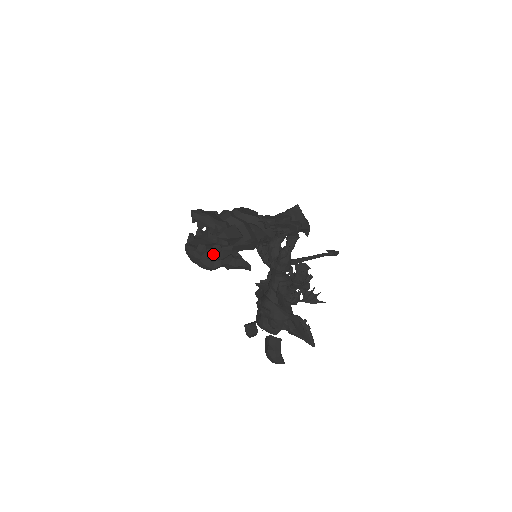
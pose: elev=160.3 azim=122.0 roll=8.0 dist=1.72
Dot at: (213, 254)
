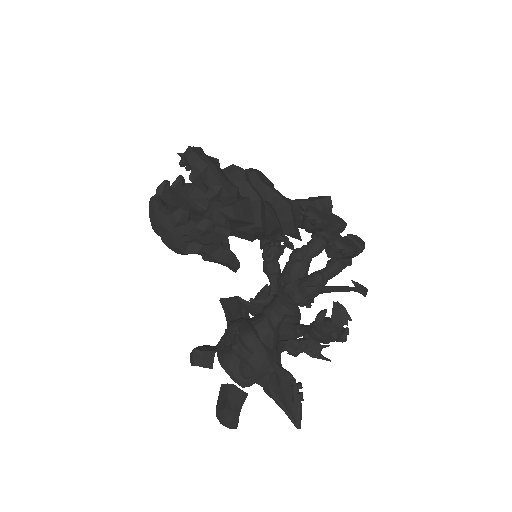
Dot at: (195, 232)
